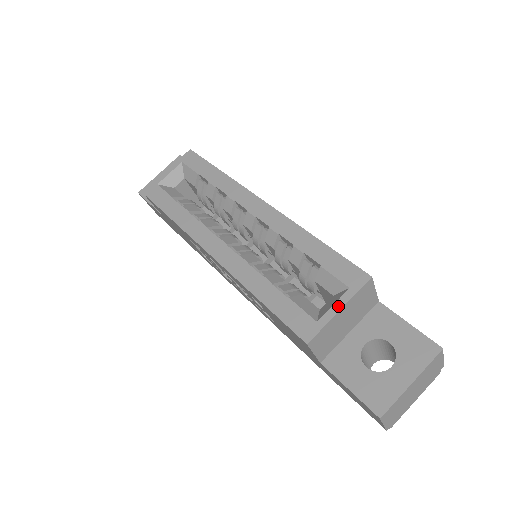
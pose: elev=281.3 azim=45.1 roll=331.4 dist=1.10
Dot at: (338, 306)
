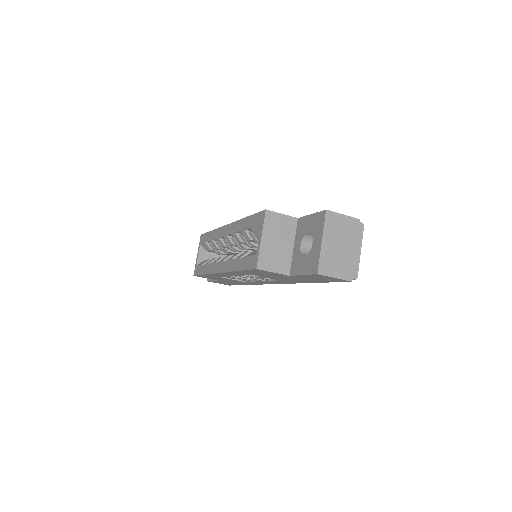
Dot at: (260, 238)
